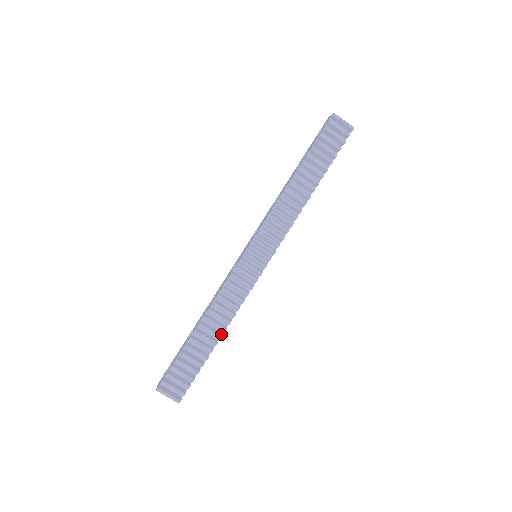
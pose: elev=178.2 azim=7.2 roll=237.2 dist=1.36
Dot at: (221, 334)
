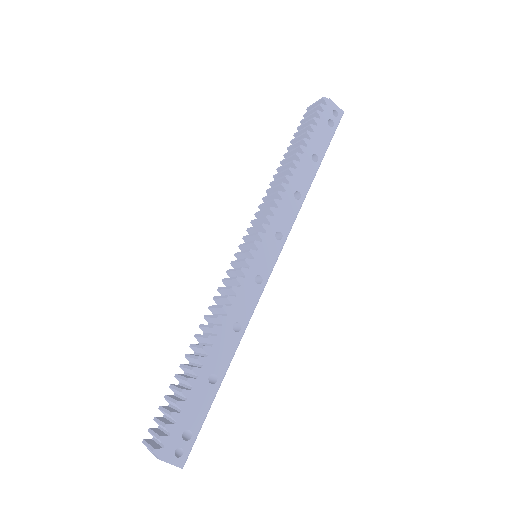
Dot at: (207, 346)
